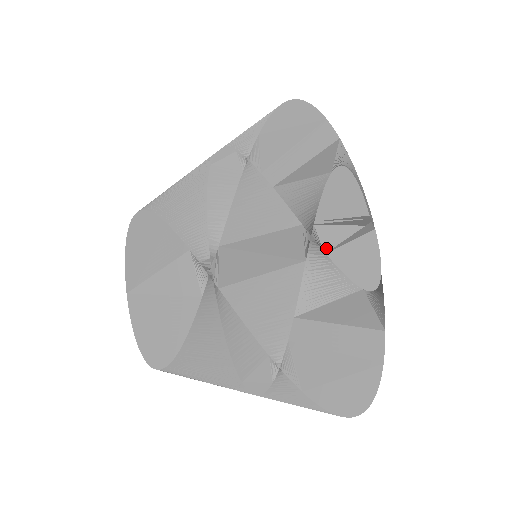
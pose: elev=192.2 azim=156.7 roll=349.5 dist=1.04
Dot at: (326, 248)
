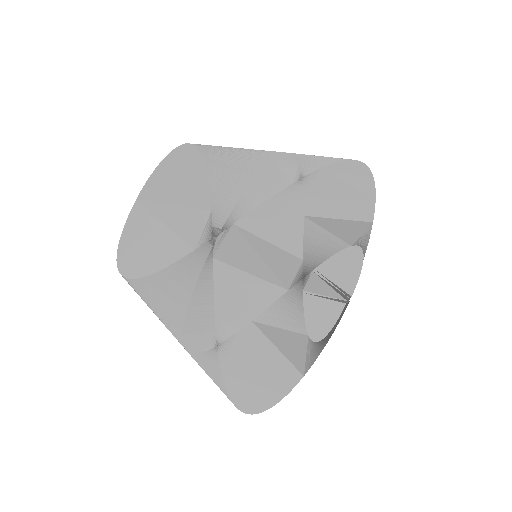
Dot at: (306, 290)
